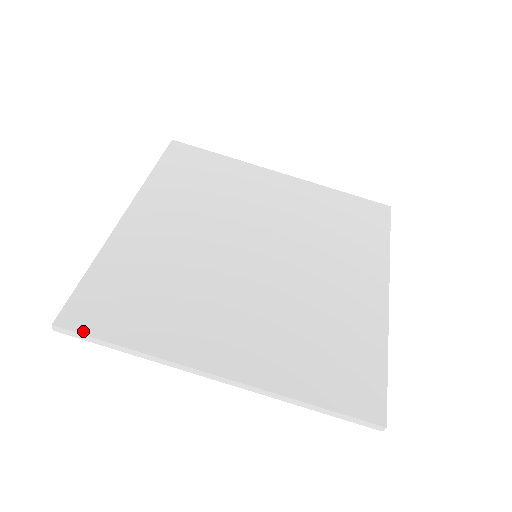
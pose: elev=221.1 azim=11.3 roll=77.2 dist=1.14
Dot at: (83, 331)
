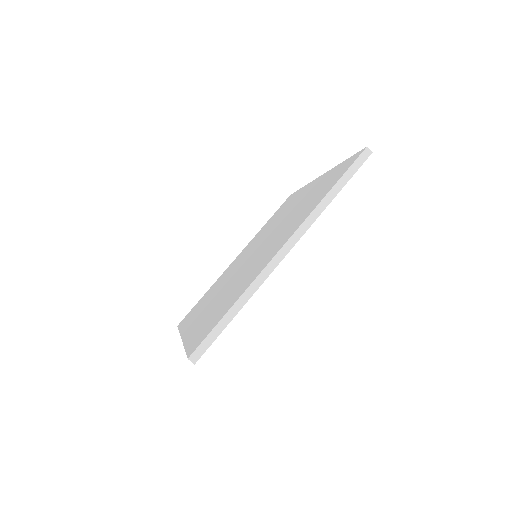
Dot at: (205, 337)
